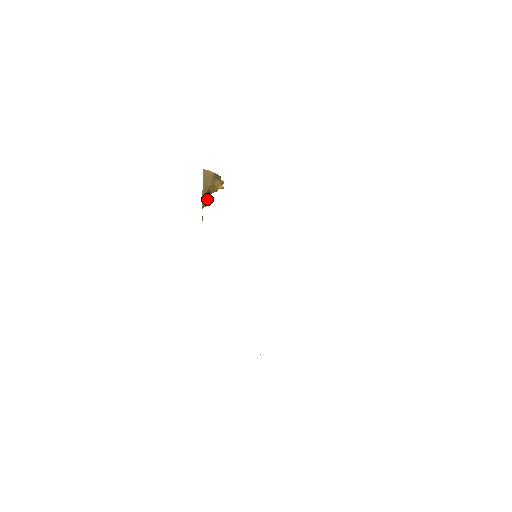
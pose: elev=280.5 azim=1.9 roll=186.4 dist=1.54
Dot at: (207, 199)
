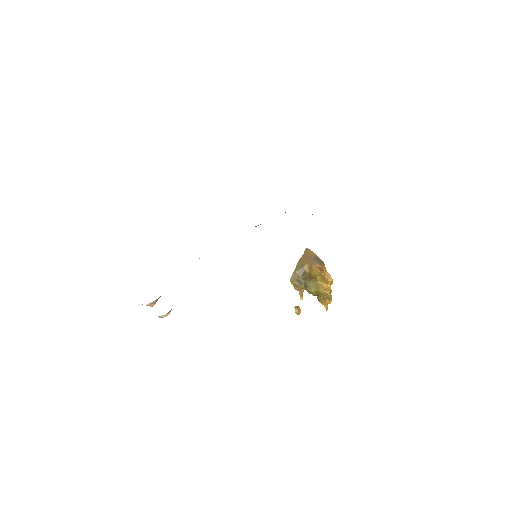
Dot at: (301, 279)
